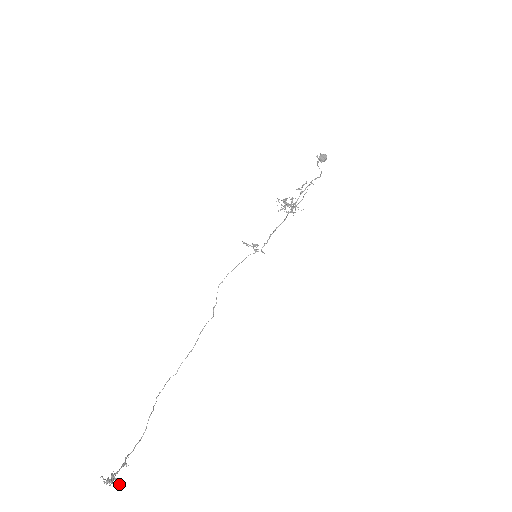
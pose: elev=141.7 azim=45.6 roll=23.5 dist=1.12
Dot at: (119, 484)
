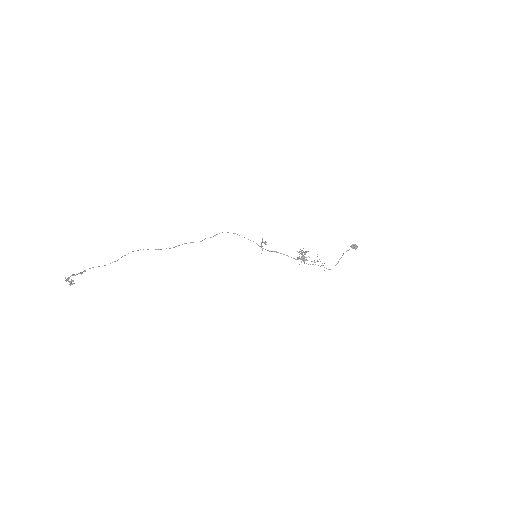
Dot at: (71, 284)
